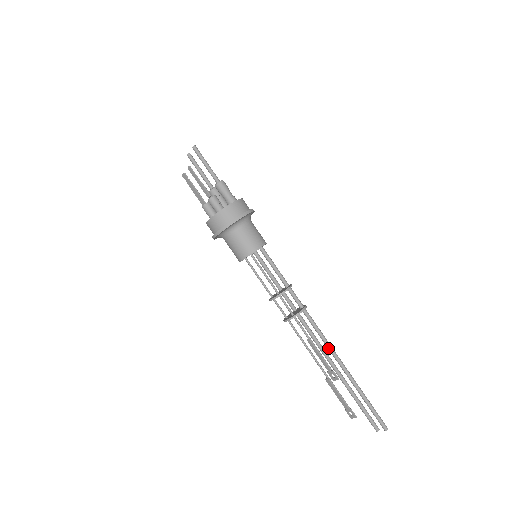
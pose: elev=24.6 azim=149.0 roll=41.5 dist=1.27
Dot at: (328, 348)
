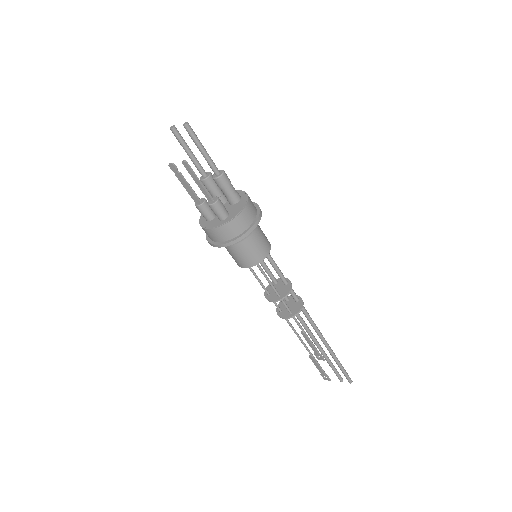
Dot at: (316, 332)
